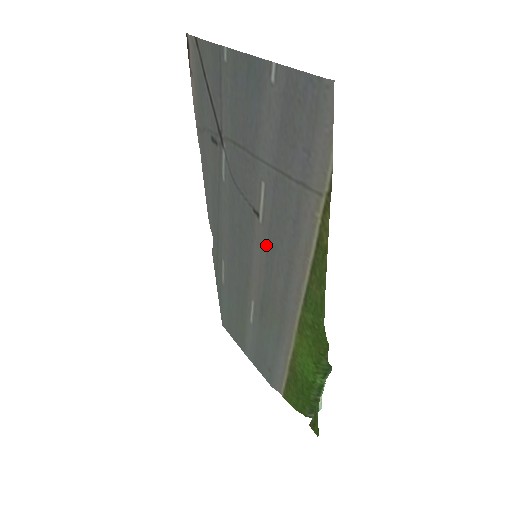
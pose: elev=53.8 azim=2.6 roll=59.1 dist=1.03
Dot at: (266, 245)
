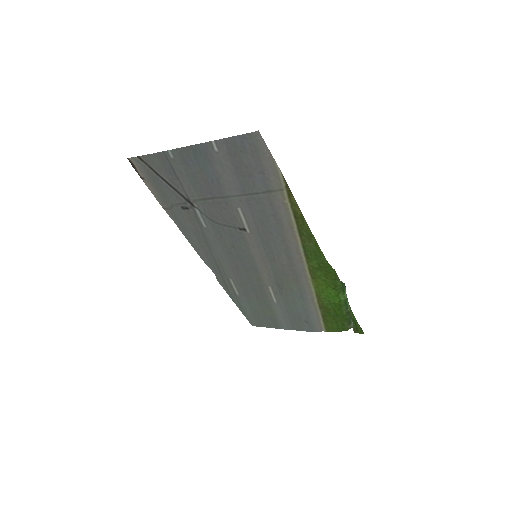
Dot at: (261, 243)
